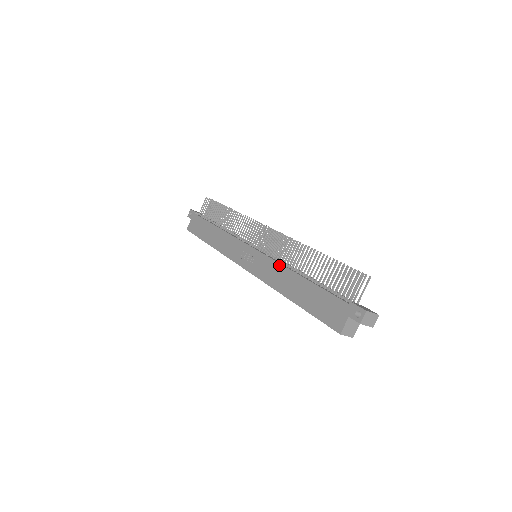
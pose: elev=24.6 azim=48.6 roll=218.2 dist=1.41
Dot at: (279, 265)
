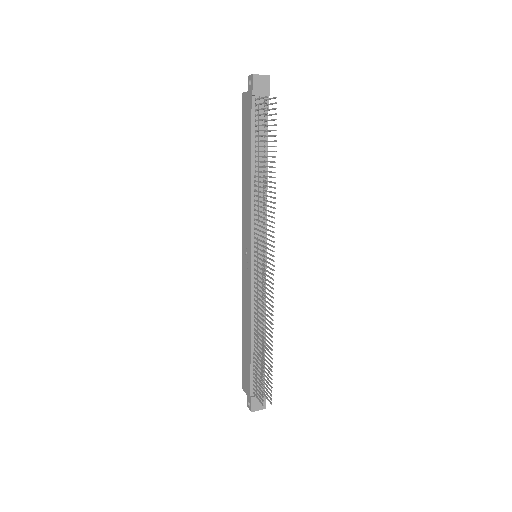
Dot at: (250, 308)
